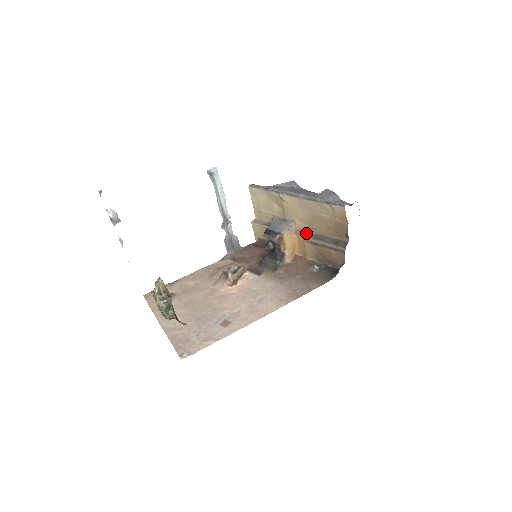
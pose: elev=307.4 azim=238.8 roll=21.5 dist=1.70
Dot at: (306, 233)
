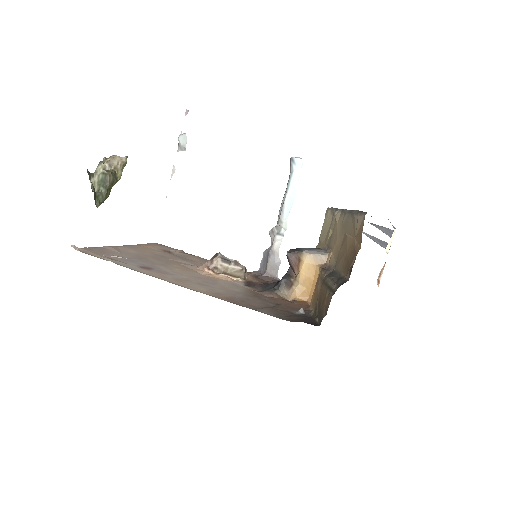
Dot at: (328, 268)
